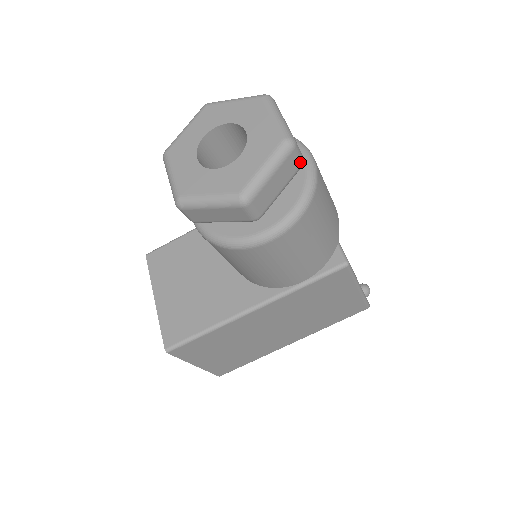
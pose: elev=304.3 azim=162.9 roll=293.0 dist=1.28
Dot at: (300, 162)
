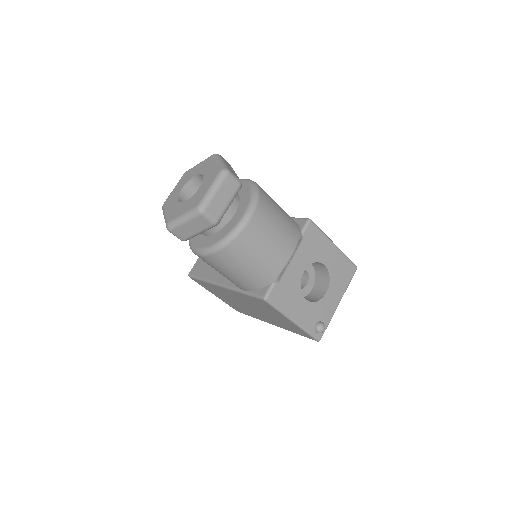
Dot at: (210, 223)
